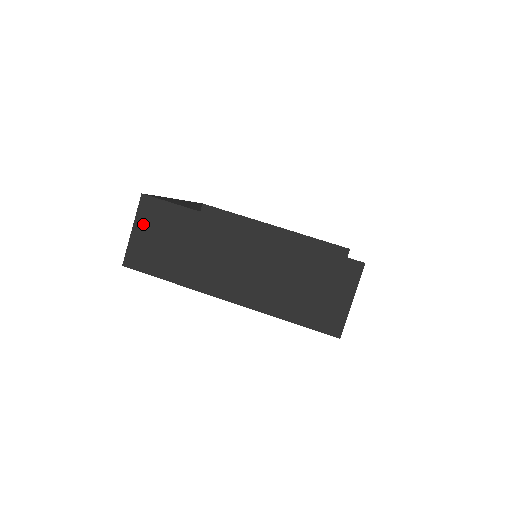
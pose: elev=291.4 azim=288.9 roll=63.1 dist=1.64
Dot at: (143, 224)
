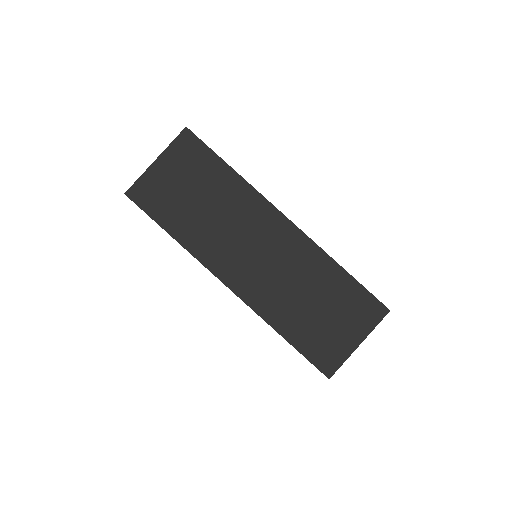
Dot at: (171, 160)
